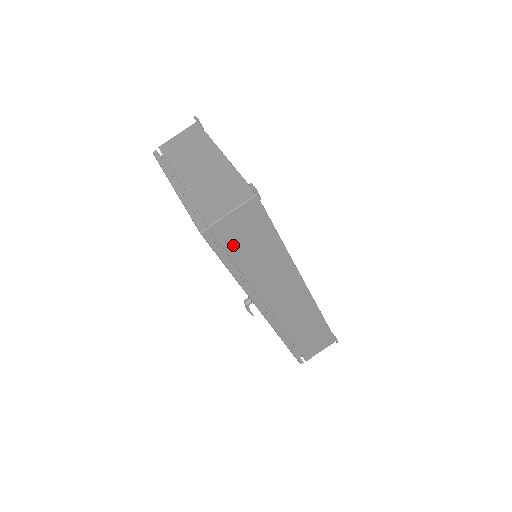
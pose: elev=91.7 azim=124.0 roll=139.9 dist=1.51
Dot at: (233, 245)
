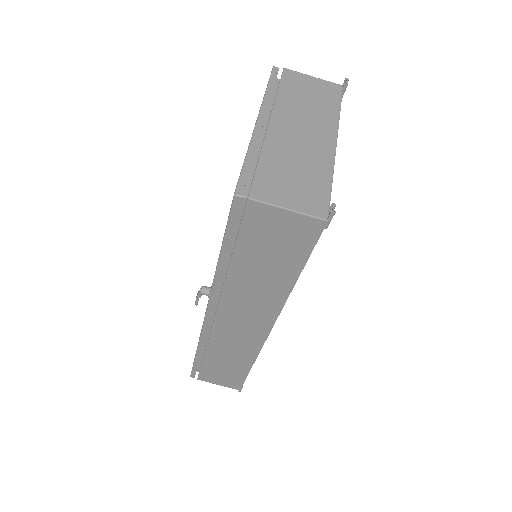
Dot at: (251, 238)
